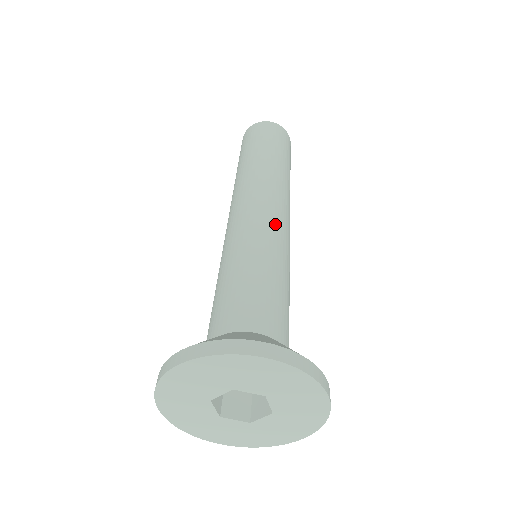
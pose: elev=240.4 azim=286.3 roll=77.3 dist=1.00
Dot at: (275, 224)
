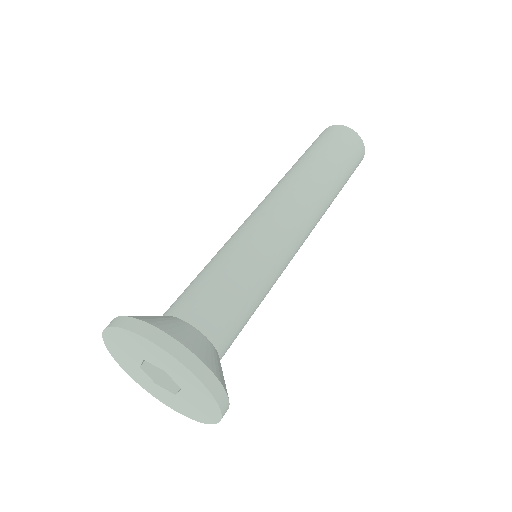
Dot at: (290, 250)
